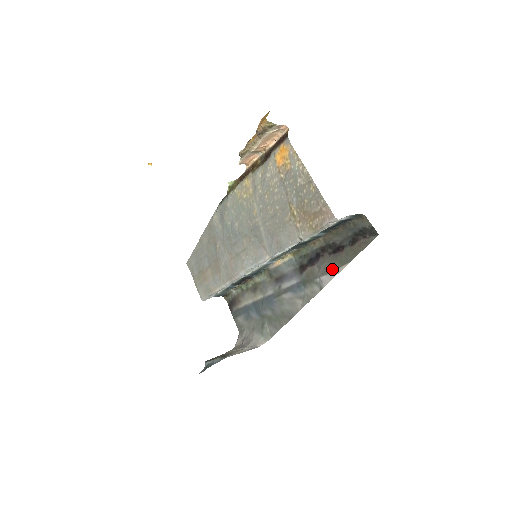
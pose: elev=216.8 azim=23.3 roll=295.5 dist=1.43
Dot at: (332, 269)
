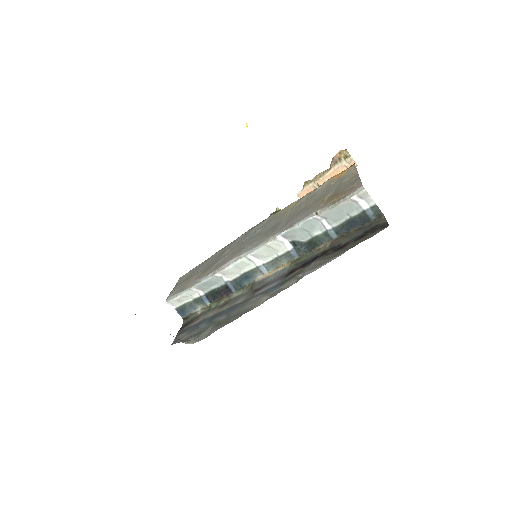
Dot at: (323, 262)
